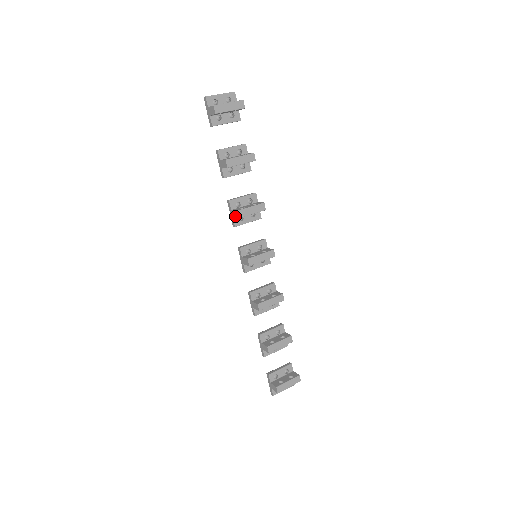
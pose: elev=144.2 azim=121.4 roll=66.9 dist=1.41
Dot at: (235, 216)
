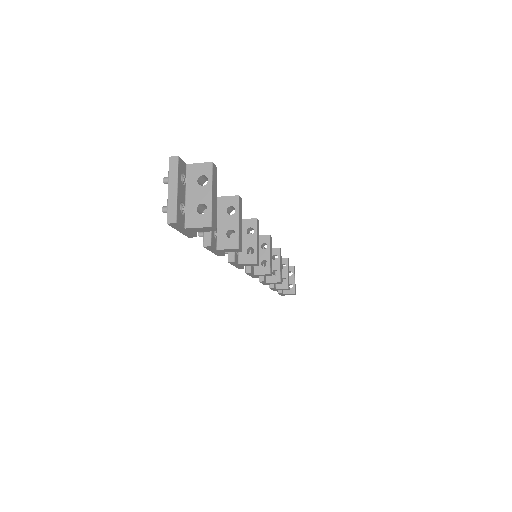
Dot at: occluded
